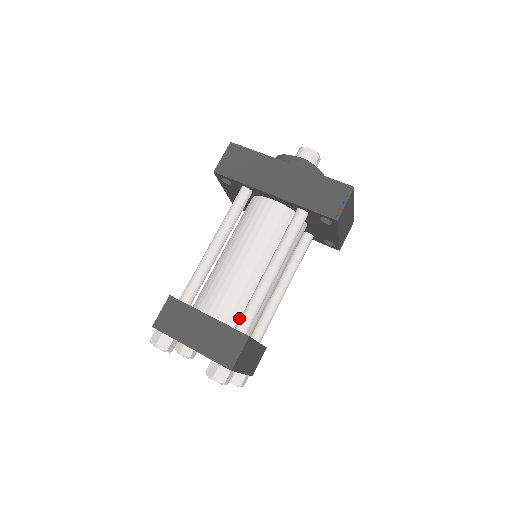
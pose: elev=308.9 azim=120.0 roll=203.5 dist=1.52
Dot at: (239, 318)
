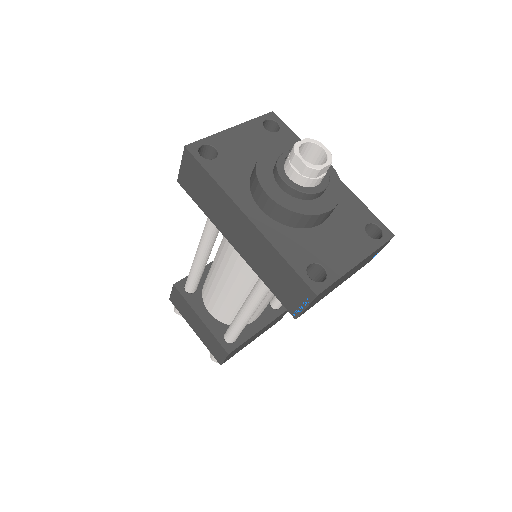
Dot at: (232, 320)
